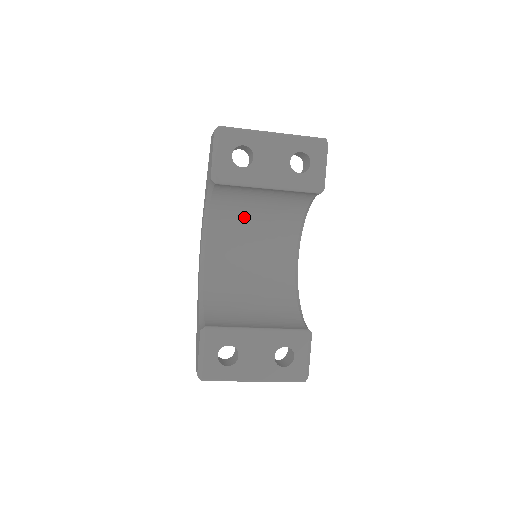
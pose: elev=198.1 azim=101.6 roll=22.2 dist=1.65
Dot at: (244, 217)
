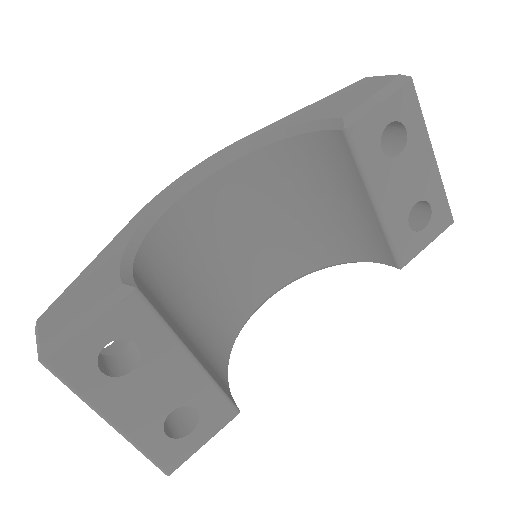
Dot at: (282, 198)
